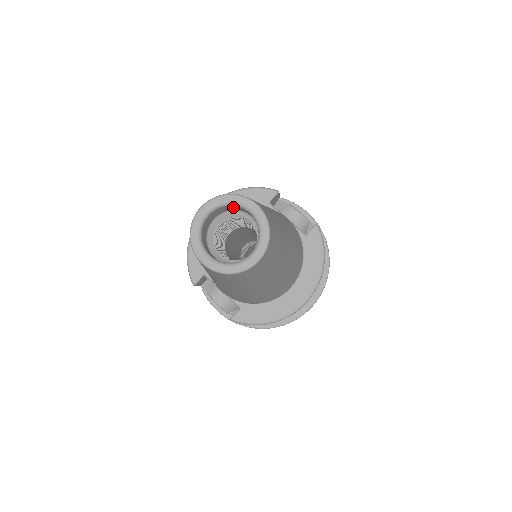
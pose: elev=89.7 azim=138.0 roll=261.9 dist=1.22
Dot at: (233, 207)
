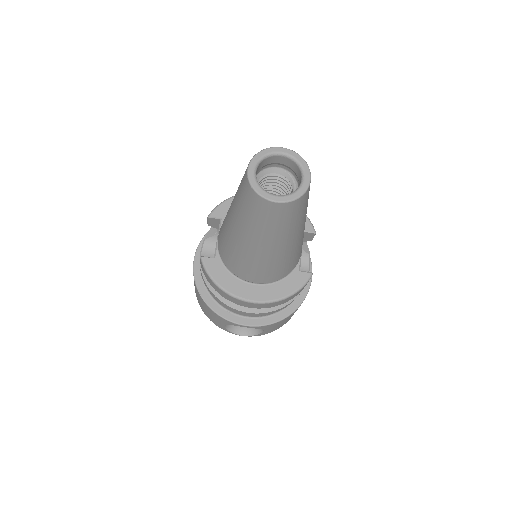
Dot at: (297, 169)
